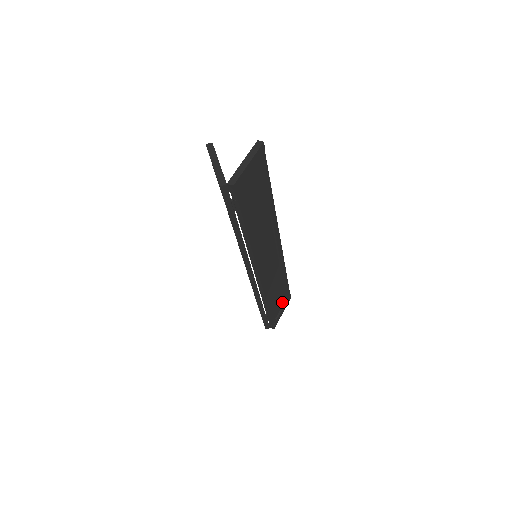
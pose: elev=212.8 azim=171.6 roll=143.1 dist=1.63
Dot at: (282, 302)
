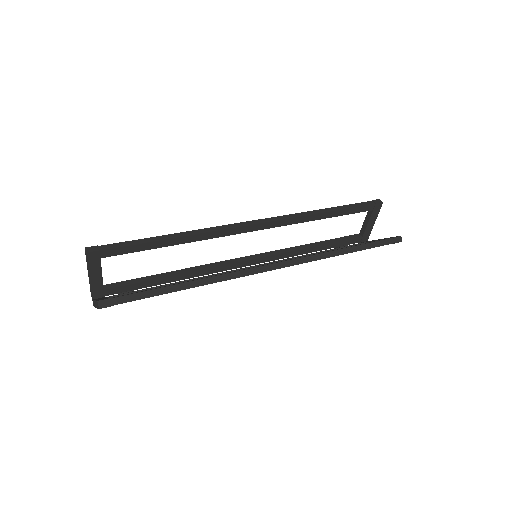
Dot at: occluded
